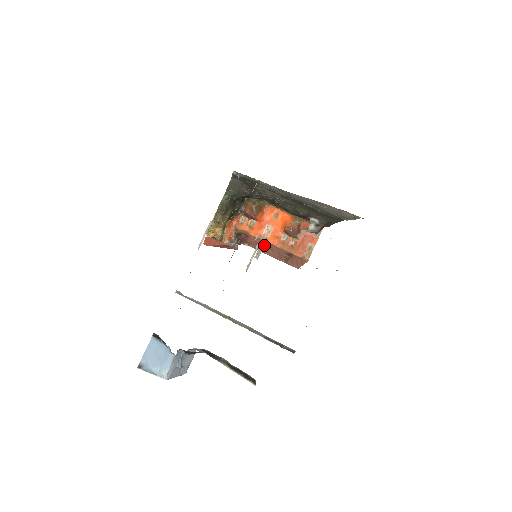
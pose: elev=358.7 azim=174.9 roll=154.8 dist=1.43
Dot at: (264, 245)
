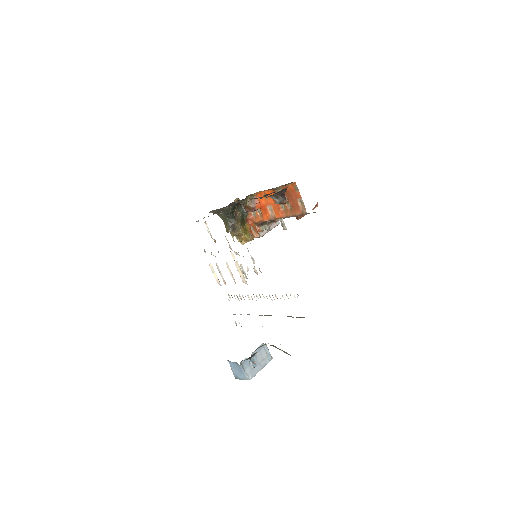
Dot at: (280, 219)
